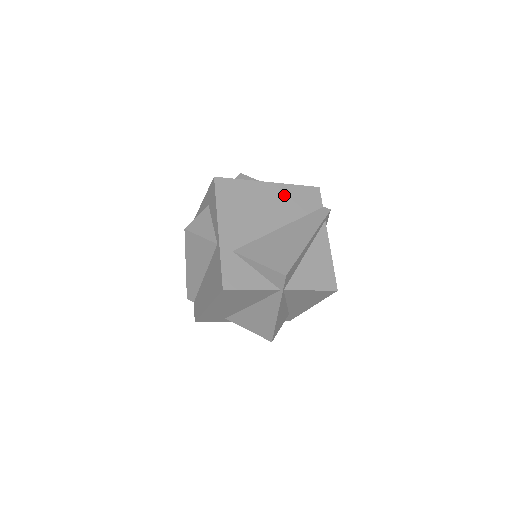
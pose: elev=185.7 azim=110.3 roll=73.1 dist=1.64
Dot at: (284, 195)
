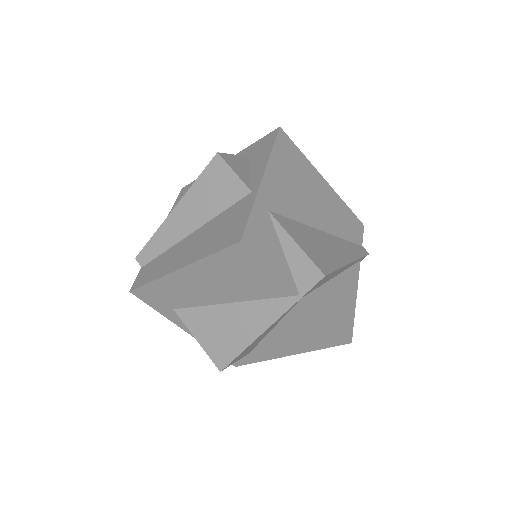
Dot at: (334, 204)
